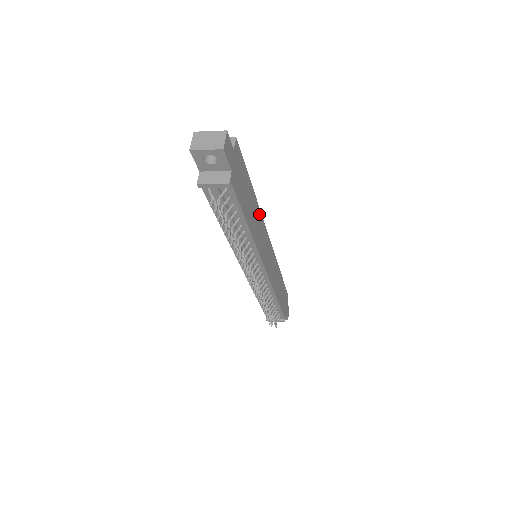
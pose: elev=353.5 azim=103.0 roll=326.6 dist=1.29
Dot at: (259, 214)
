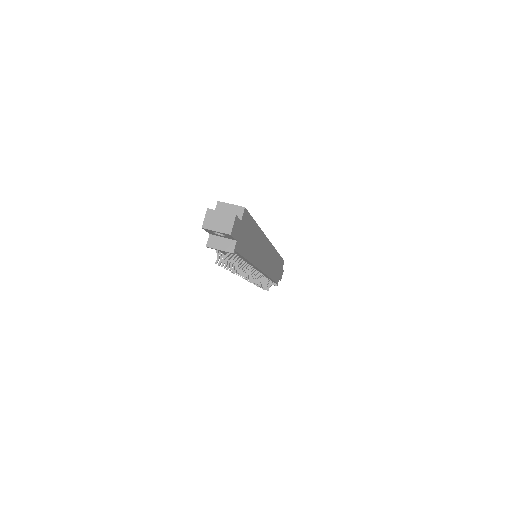
Dot at: (261, 236)
